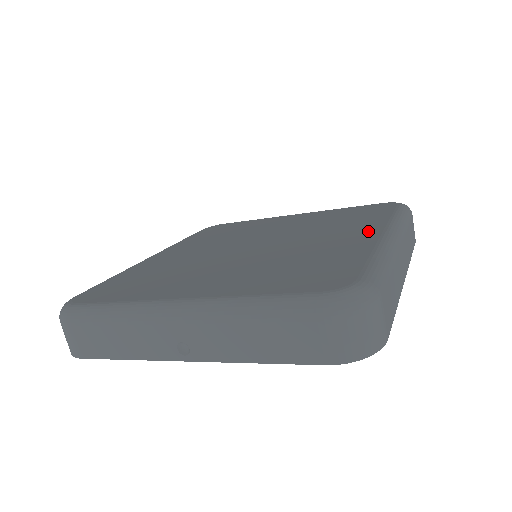
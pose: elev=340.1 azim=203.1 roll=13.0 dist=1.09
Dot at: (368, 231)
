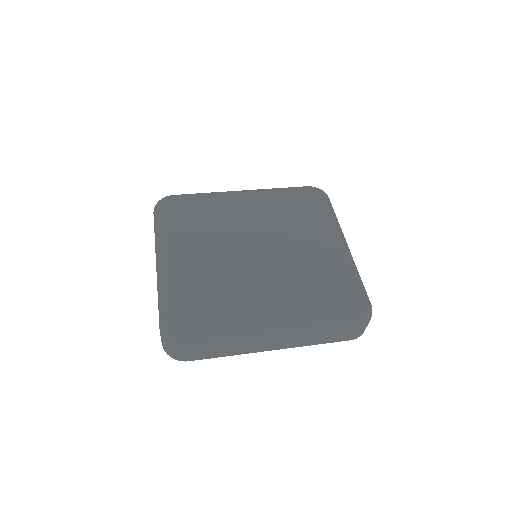
Dot at: (278, 315)
